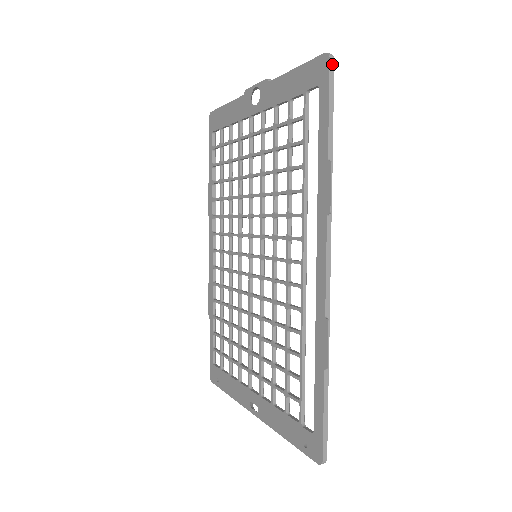
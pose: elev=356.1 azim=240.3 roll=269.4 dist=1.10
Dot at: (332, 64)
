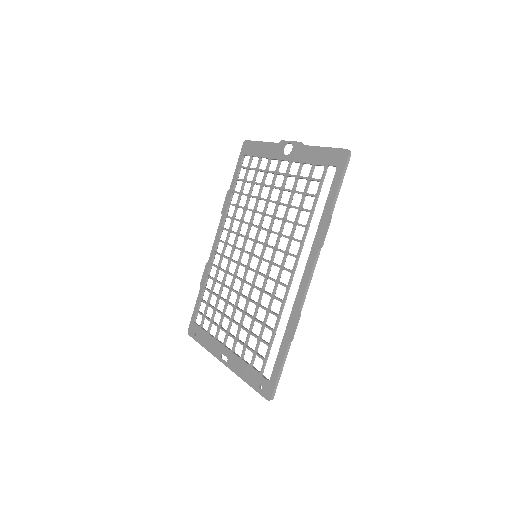
Dot at: (349, 158)
